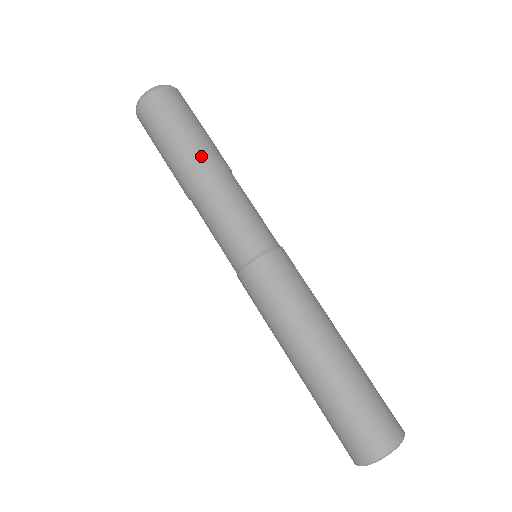
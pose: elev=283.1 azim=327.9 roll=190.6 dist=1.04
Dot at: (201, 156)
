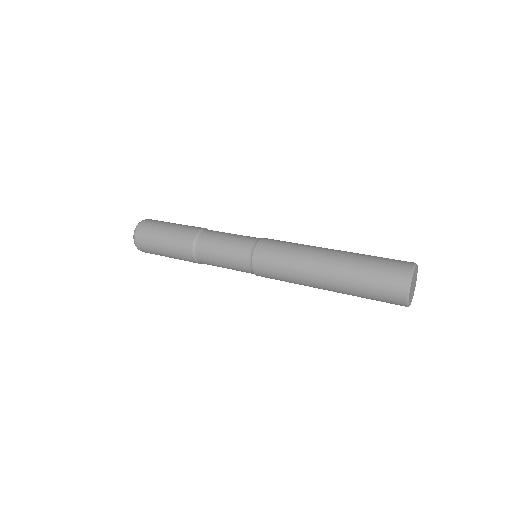
Dot at: occluded
